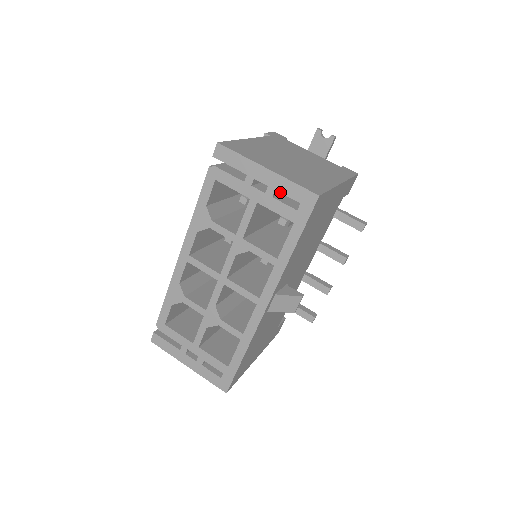
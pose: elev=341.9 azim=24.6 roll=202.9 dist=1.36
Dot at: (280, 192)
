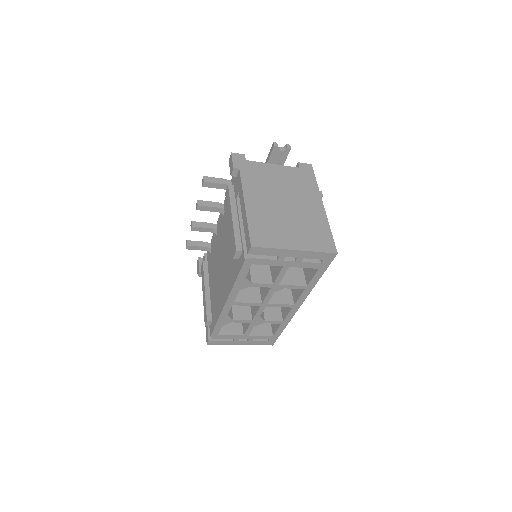
Dot at: (307, 258)
